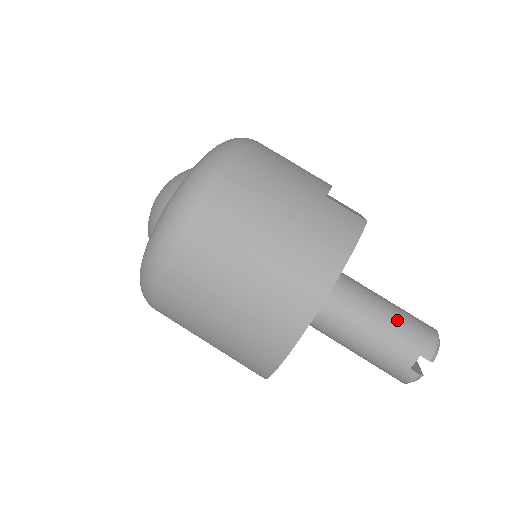
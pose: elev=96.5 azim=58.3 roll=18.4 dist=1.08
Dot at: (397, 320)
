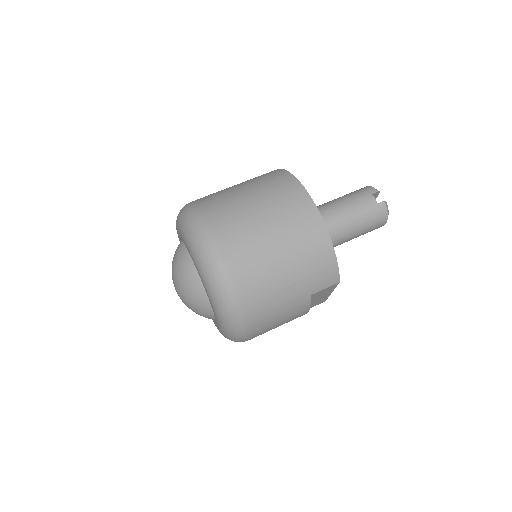
Dot at: (344, 197)
